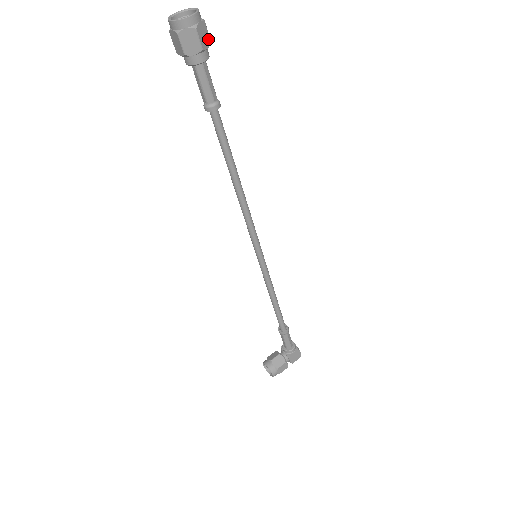
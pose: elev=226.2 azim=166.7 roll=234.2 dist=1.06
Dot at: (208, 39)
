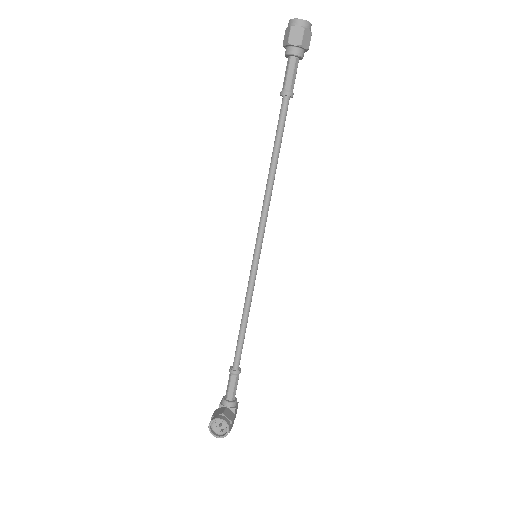
Dot at: occluded
